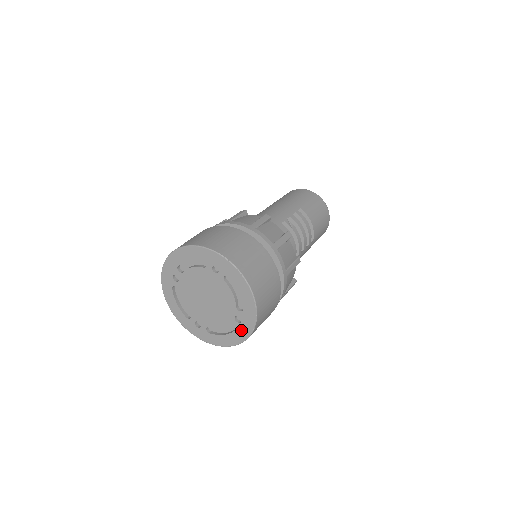
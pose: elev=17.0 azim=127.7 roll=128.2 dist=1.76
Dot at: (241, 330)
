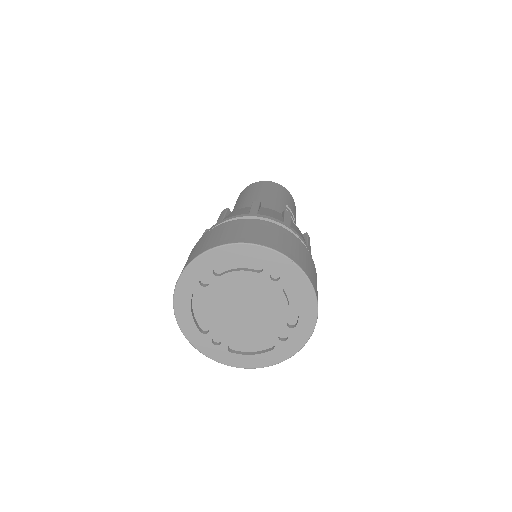
Dot at: (282, 349)
